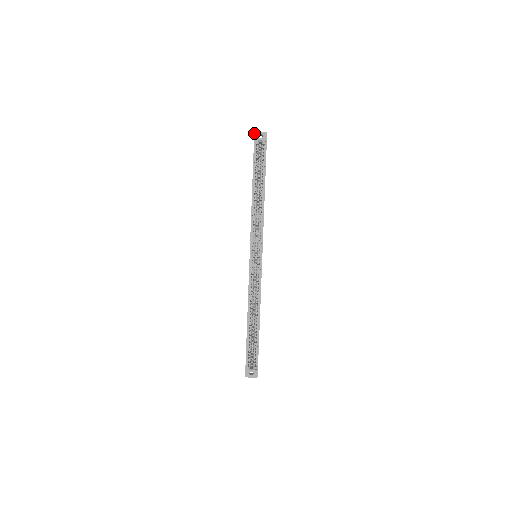
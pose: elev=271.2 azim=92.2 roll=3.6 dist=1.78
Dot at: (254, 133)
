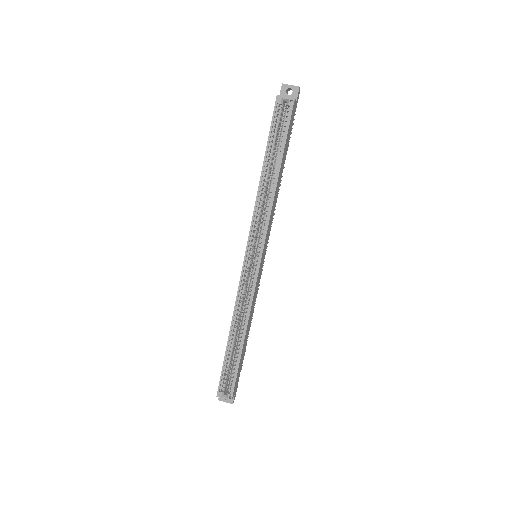
Dot at: occluded
